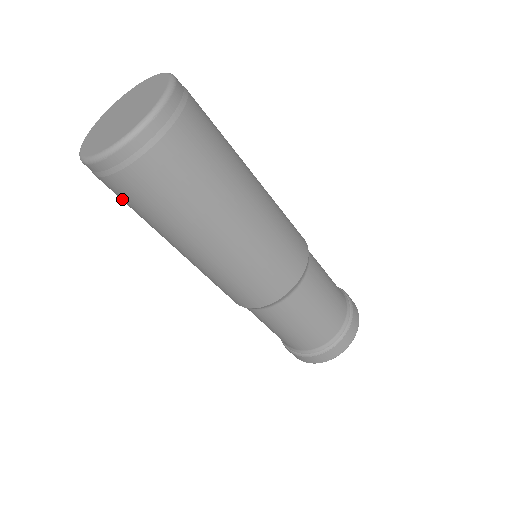
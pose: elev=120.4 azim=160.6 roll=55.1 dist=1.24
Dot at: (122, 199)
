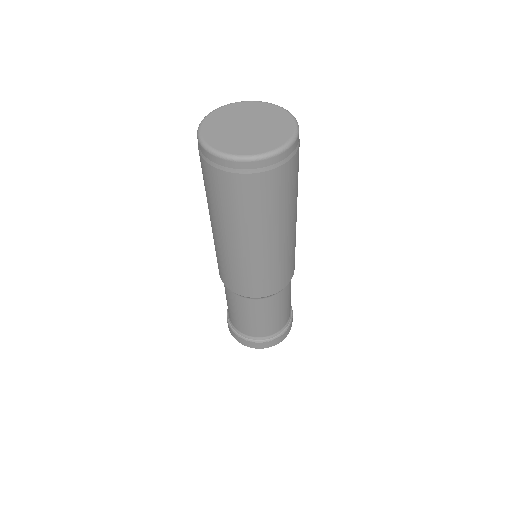
Dot at: (213, 186)
